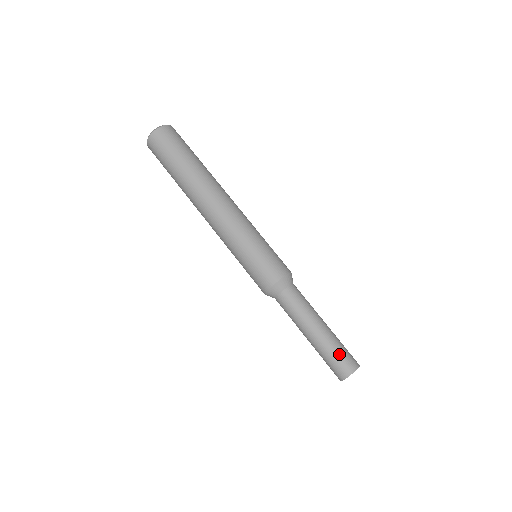
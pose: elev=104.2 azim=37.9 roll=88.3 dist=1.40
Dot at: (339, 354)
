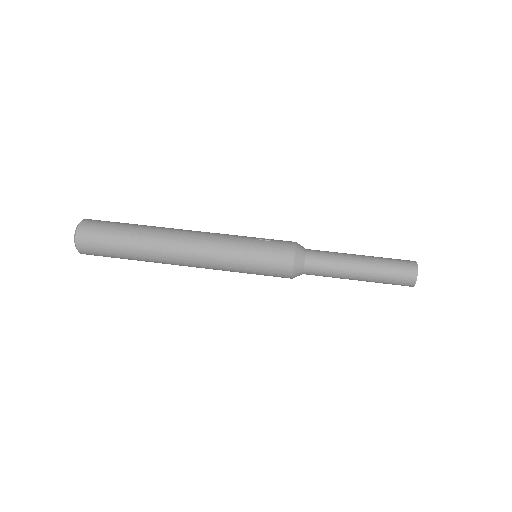
Dot at: (393, 274)
